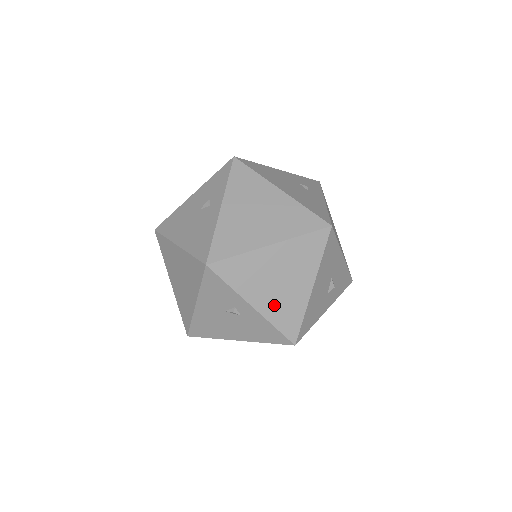
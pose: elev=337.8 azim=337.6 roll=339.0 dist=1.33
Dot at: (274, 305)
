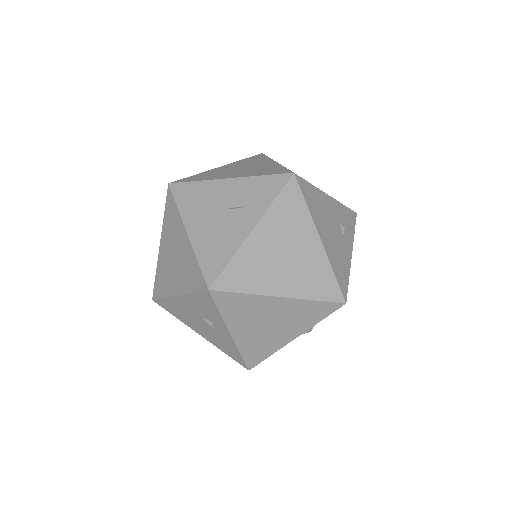
Dot at: (251, 339)
